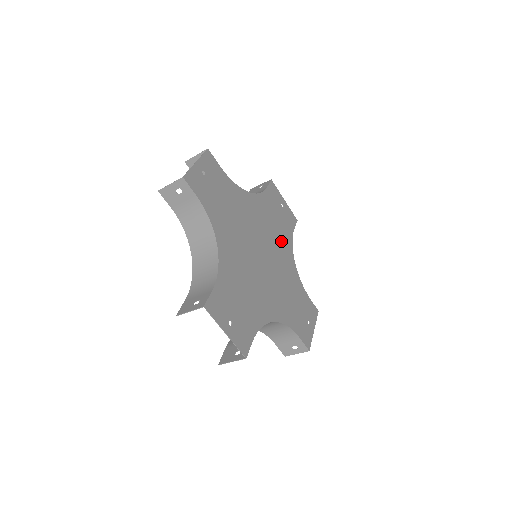
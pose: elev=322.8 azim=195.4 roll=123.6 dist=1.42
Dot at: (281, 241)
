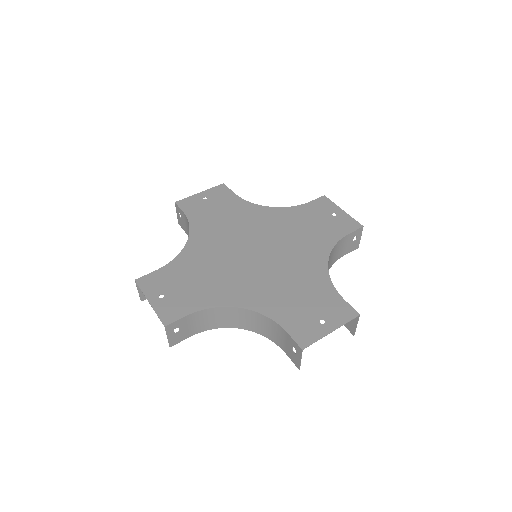
Dot at: (308, 243)
